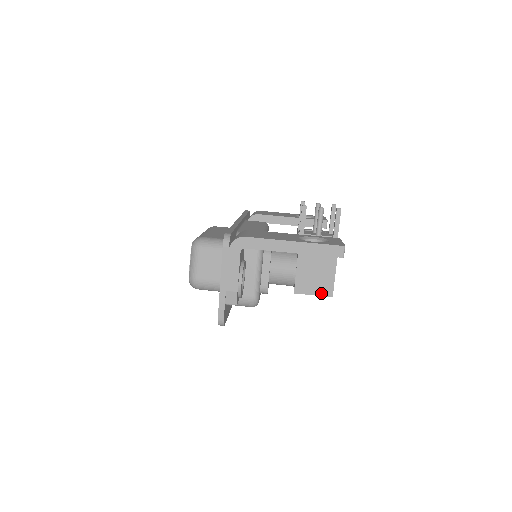
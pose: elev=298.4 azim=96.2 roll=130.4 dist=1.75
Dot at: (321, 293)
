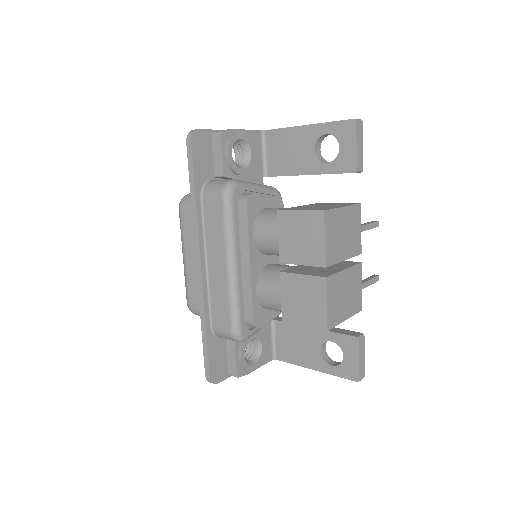
Dot at: (311, 210)
